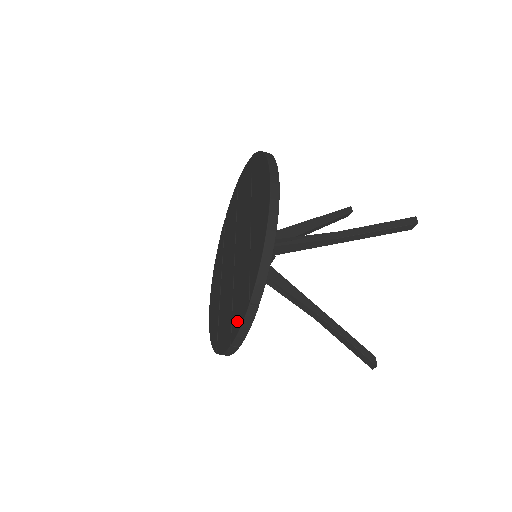
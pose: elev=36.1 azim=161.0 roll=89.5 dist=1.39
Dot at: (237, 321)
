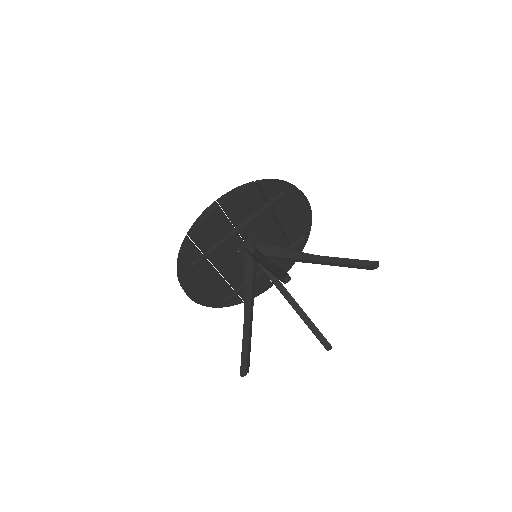
Dot at: occluded
